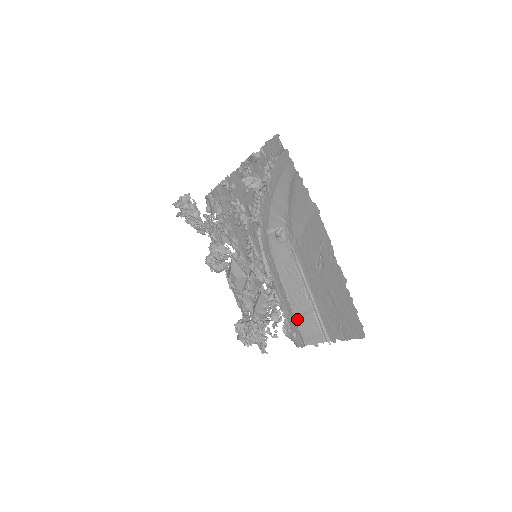
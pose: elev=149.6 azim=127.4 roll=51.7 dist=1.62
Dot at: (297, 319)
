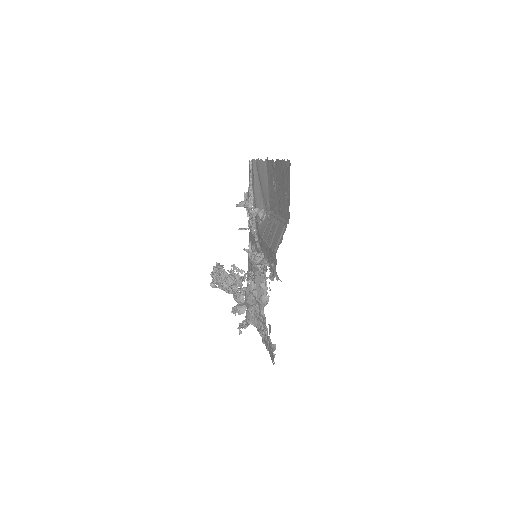
Dot at: (271, 246)
